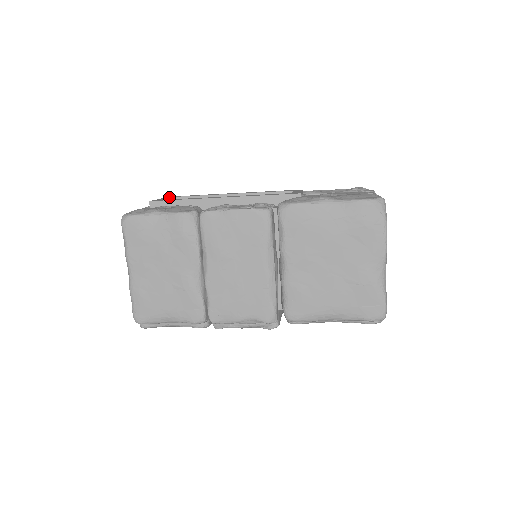
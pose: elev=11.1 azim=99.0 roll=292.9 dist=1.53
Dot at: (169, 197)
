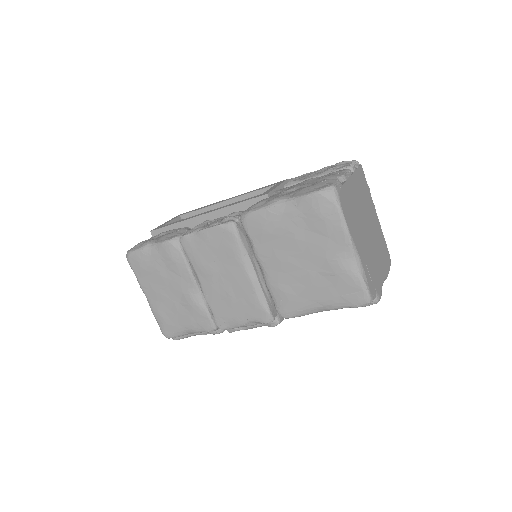
Dot at: (174, 218)
